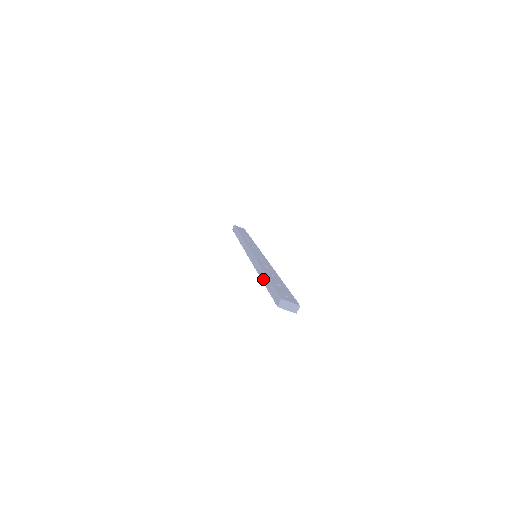
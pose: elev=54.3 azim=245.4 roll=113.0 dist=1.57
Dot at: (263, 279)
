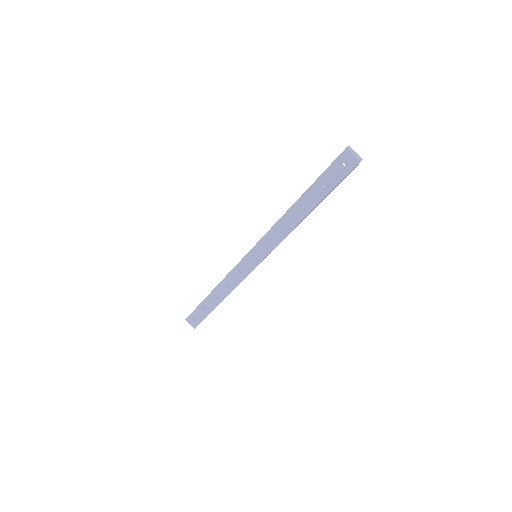
Dot at: (301, 197)
